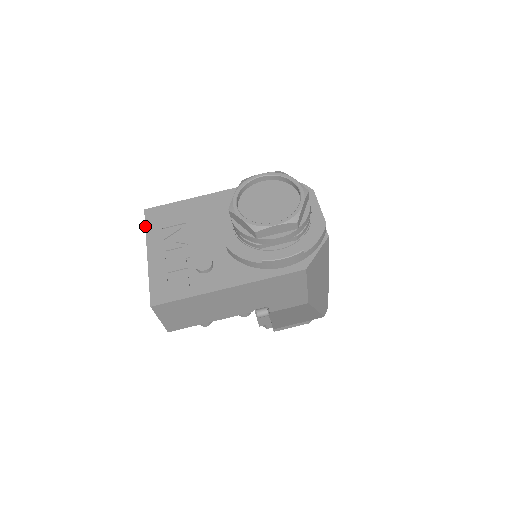
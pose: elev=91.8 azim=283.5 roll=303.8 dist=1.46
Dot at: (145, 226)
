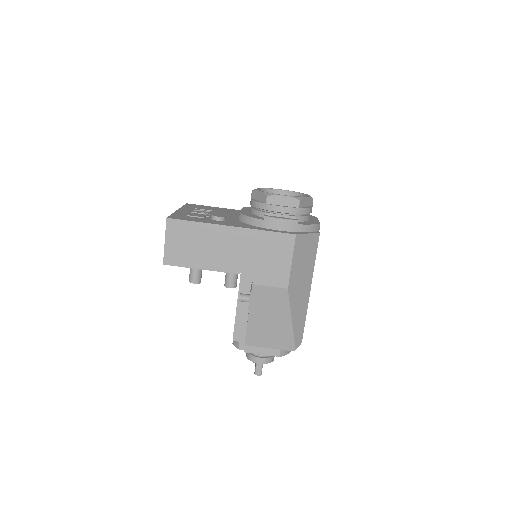
Dot at: (183, 205)
